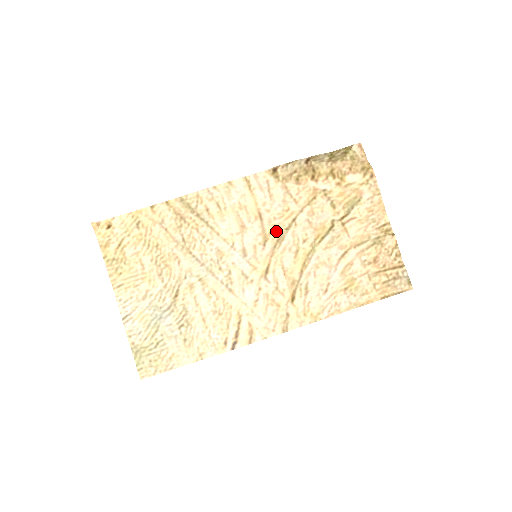
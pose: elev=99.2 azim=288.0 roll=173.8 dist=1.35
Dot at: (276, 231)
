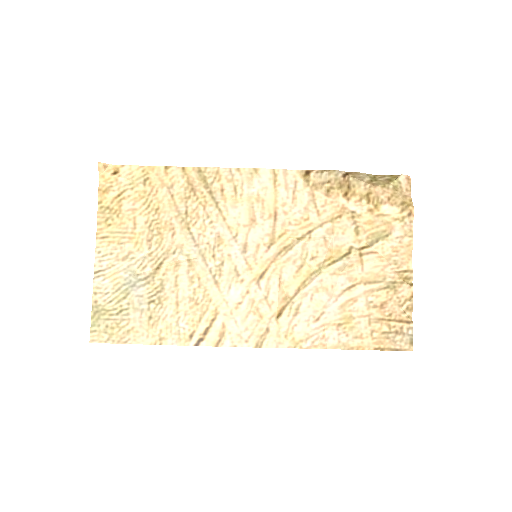
Dot at: (286, 237)
